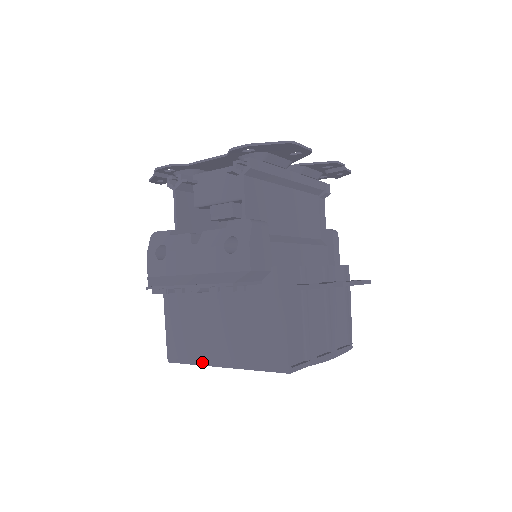
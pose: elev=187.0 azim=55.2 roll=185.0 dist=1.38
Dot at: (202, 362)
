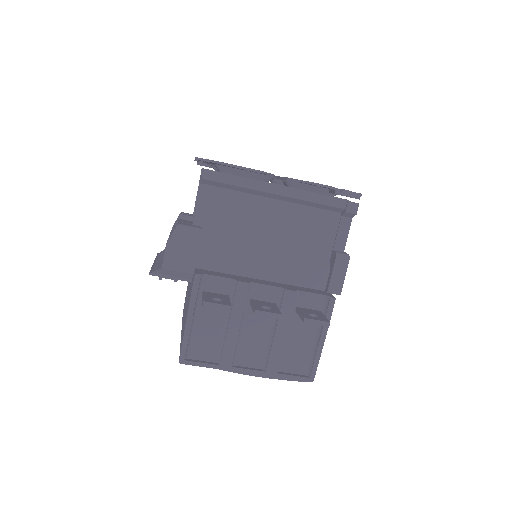
Dot at: occluded
